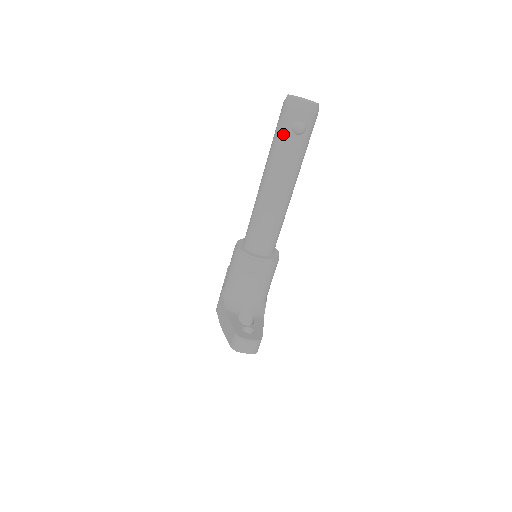
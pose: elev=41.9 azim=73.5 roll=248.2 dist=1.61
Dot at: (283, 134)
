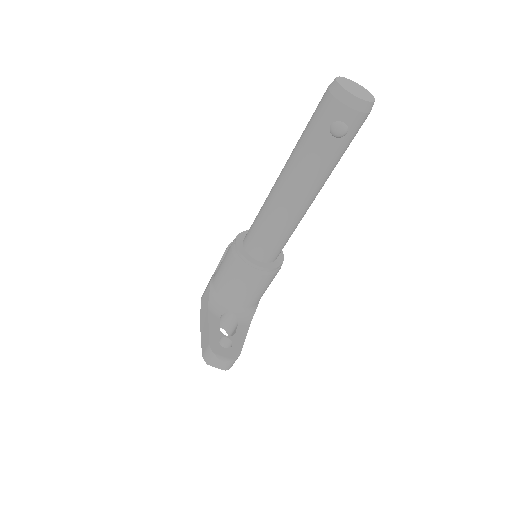
Dot at: (317, 131)
